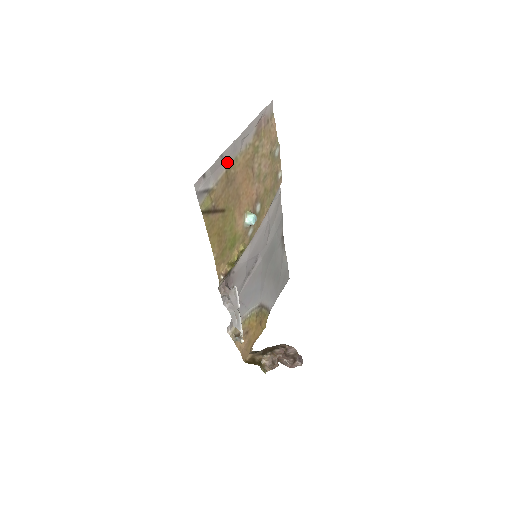
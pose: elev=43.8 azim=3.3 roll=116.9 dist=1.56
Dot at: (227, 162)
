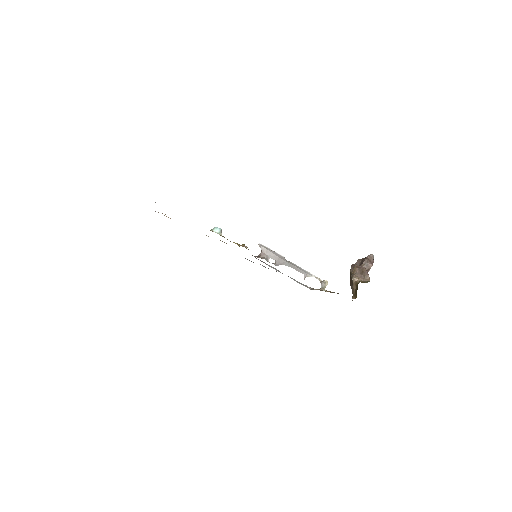
Dot at: occluded
